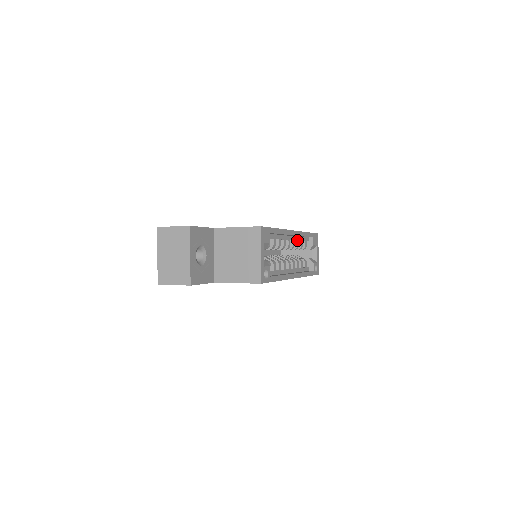
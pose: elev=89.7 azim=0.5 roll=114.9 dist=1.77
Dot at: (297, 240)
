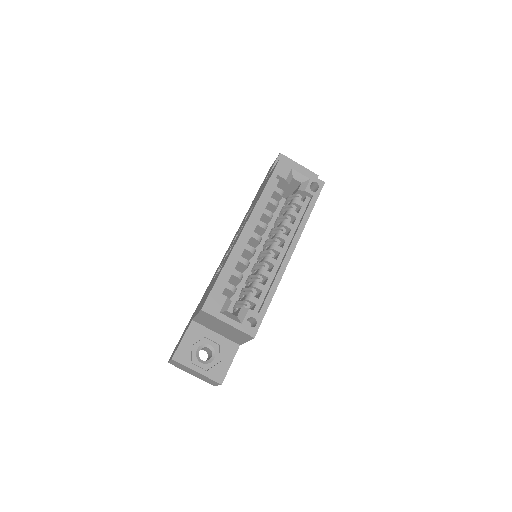
Dot at: (263, 212)
